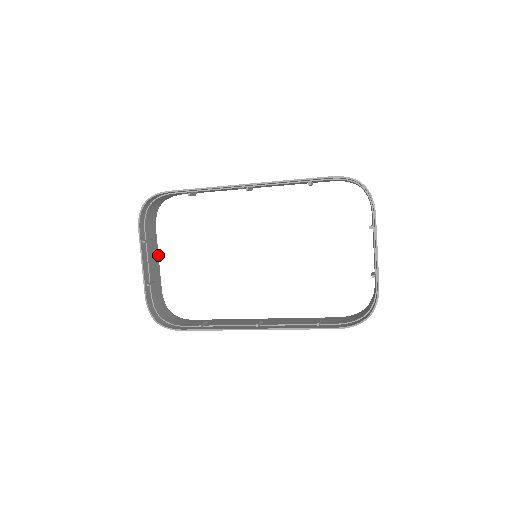
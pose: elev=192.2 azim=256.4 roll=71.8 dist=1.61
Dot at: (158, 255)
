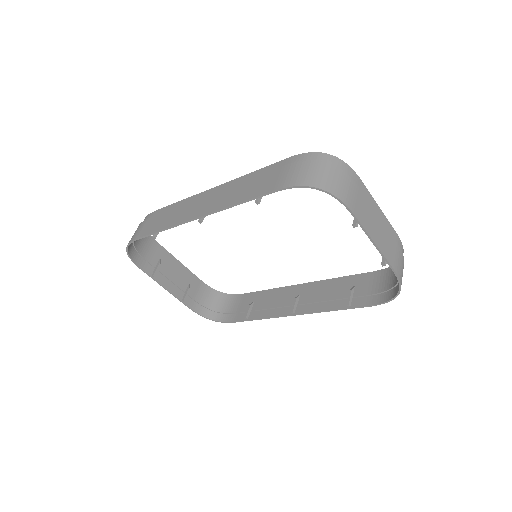
Dot at: (177, 260)
